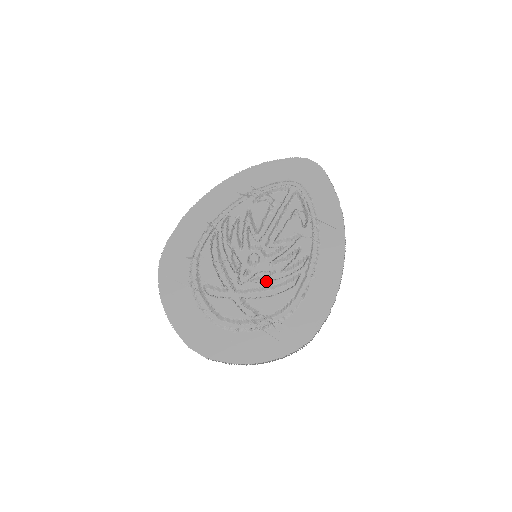
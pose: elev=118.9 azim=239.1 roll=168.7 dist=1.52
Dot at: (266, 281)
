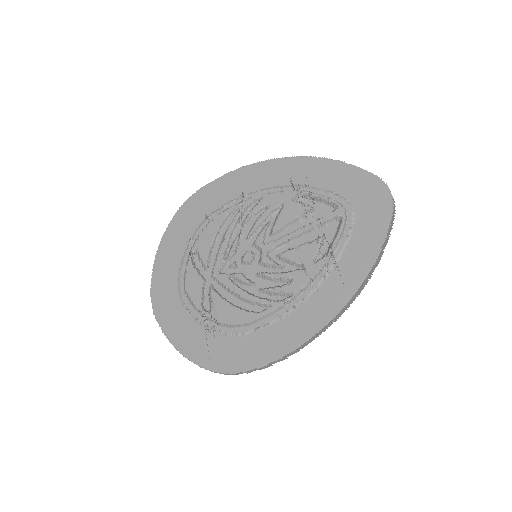
Dot at: (239, 287)
